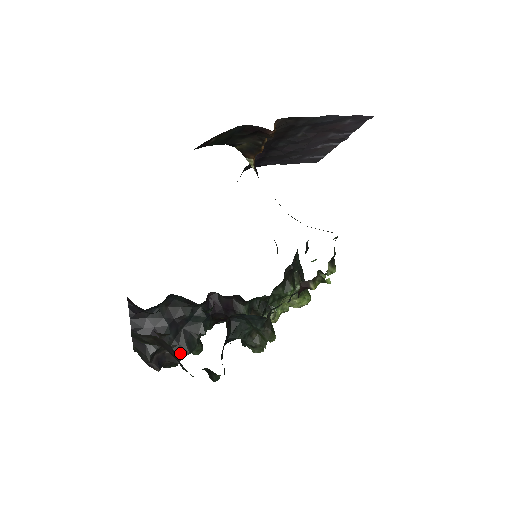
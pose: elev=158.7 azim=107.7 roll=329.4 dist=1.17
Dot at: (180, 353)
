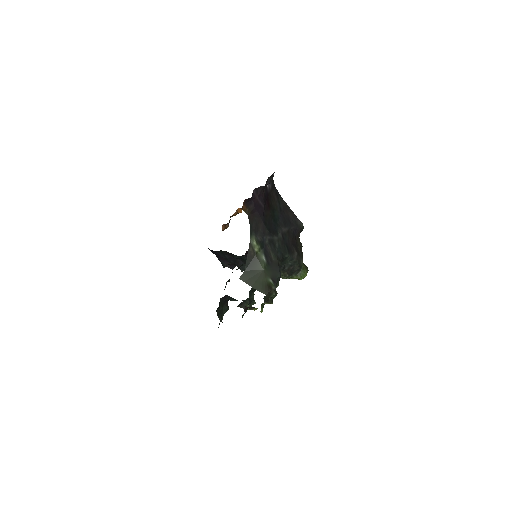
Dot at: (239, 268)
